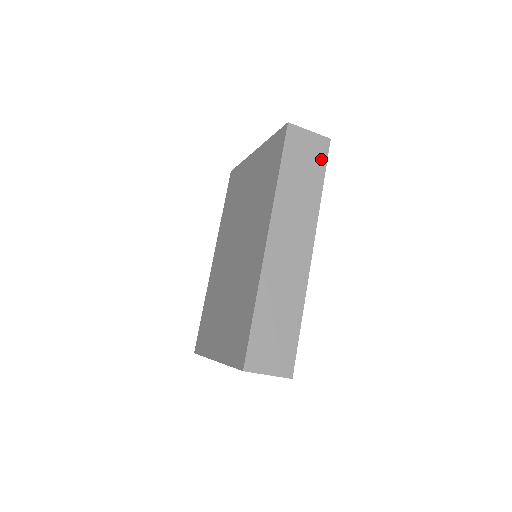
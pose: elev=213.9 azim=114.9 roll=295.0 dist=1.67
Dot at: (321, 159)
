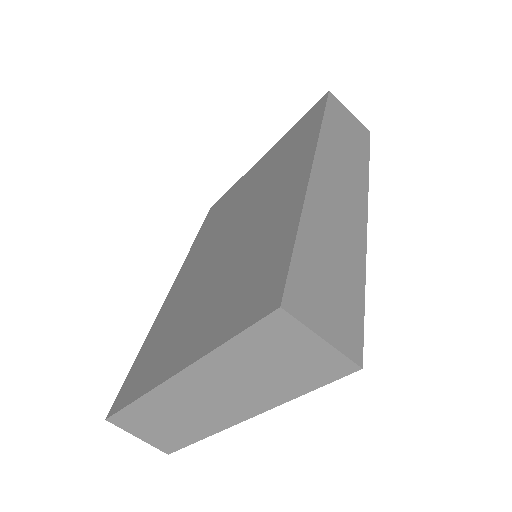
Dot at: (364, 139)
